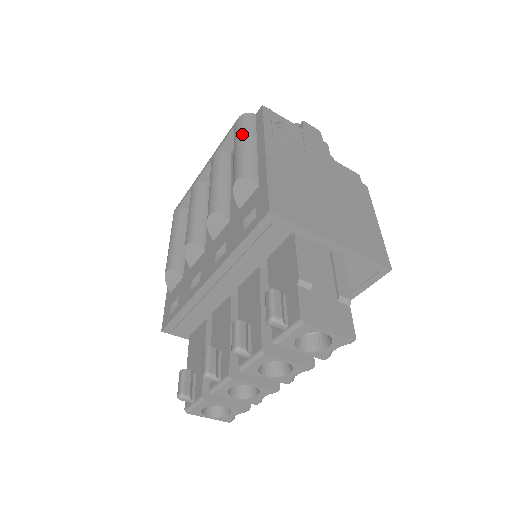
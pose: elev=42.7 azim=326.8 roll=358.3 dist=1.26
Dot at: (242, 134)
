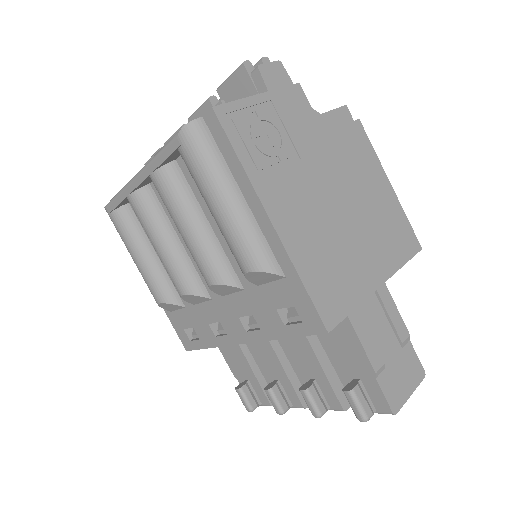
Dot at: (210, 179)
